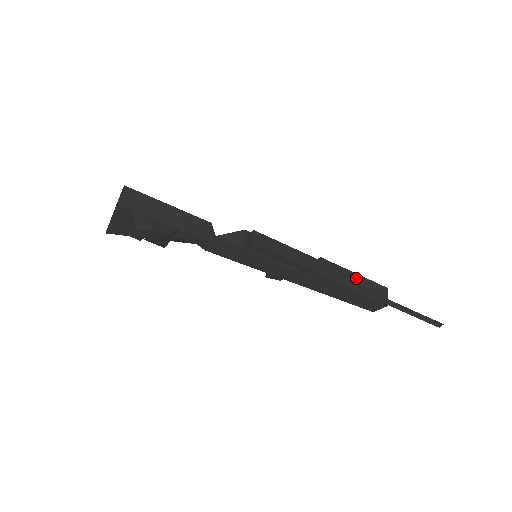
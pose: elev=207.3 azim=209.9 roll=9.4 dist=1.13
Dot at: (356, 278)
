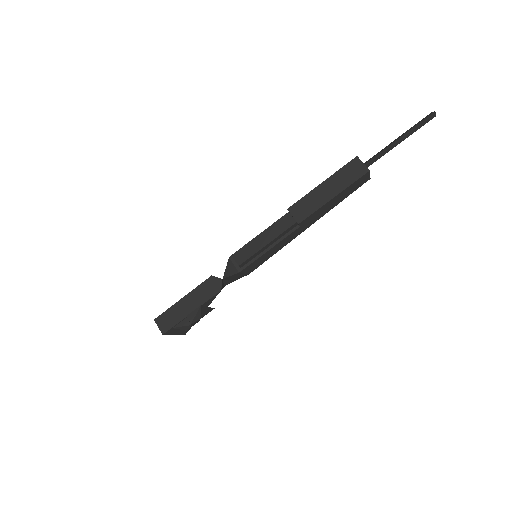
Dot at: (325, 186)
